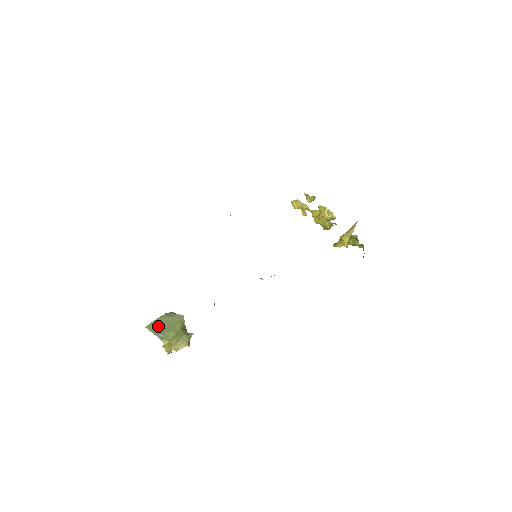
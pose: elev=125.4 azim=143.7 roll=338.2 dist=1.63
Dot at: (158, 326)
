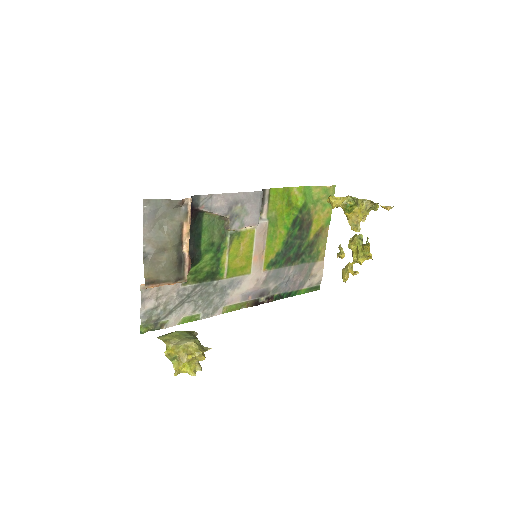
Dot at: occluded
